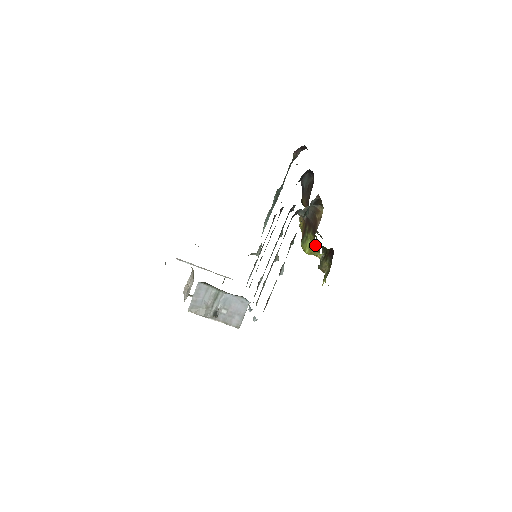
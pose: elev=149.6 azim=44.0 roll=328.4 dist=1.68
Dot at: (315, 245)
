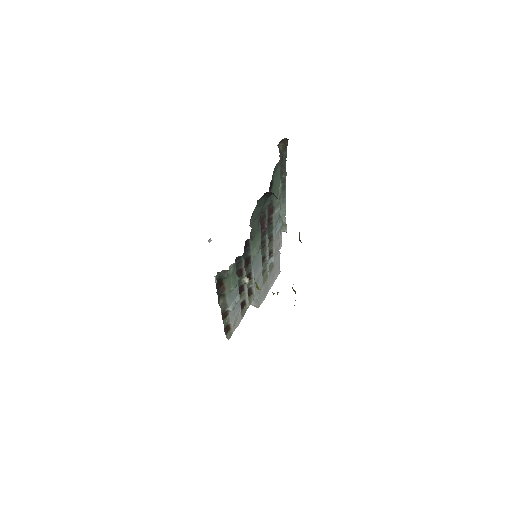
Dot at: occluded
